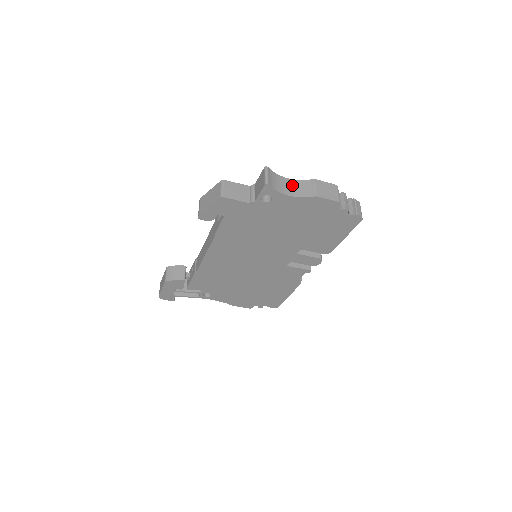
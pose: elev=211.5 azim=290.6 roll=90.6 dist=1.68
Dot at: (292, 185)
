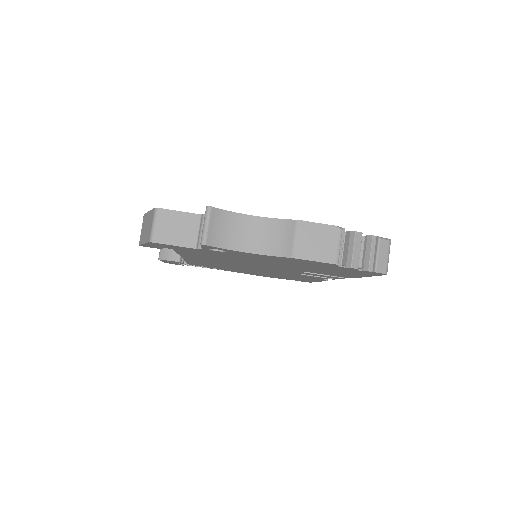
Dot at: (258, 230)
